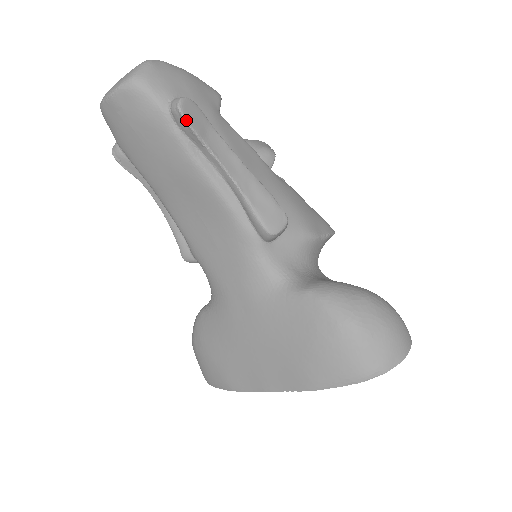
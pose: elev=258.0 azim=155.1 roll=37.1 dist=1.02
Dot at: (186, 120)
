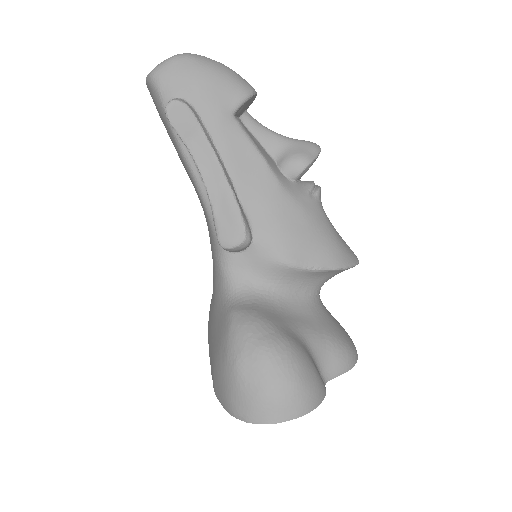
Dot at: (170, 122)
